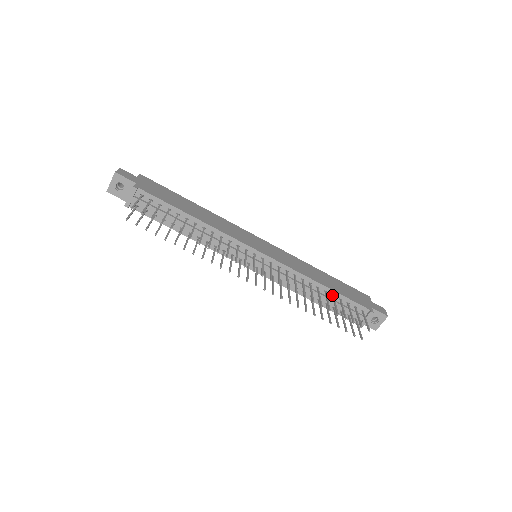
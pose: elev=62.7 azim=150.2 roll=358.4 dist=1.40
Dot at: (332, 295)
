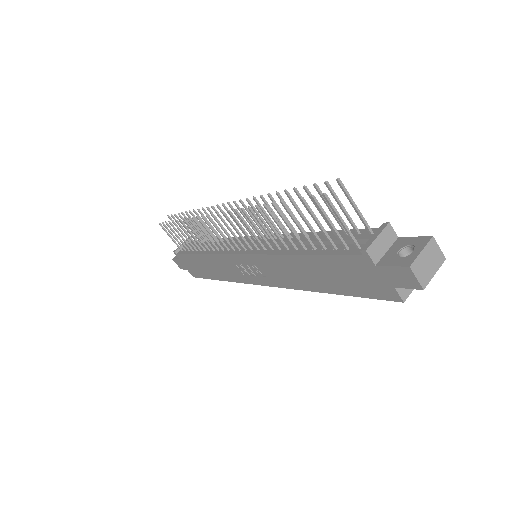
Dot at: occluded
